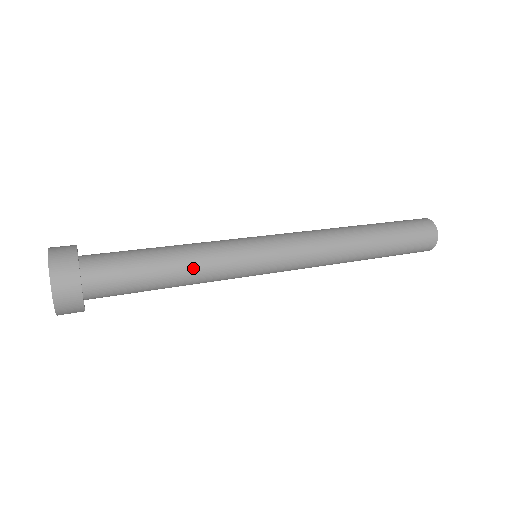
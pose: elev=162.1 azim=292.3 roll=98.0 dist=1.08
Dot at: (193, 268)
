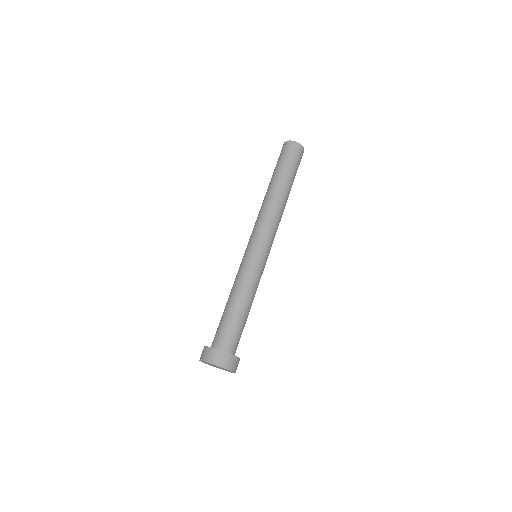
Dot at: occluded
